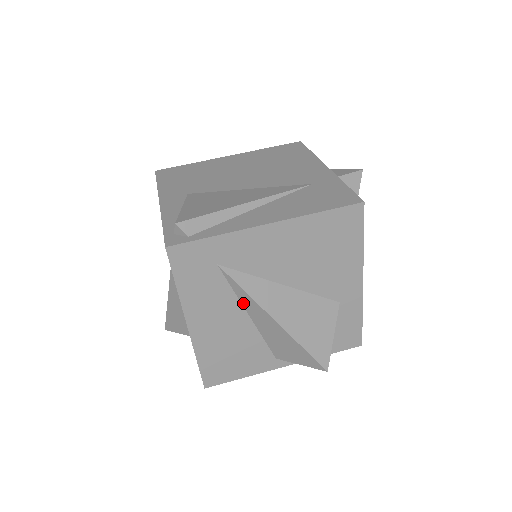
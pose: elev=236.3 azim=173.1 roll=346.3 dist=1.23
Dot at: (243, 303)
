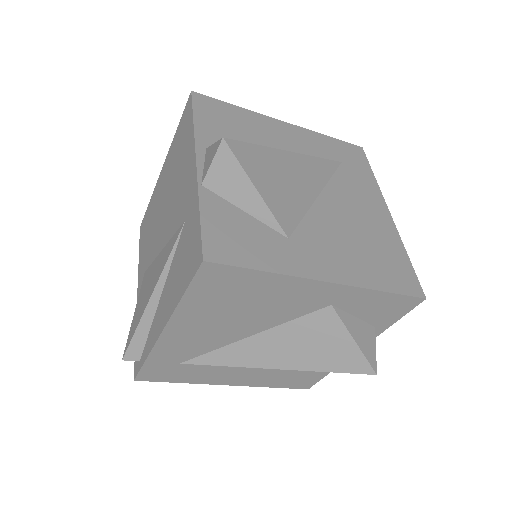
Dot at: occluded
